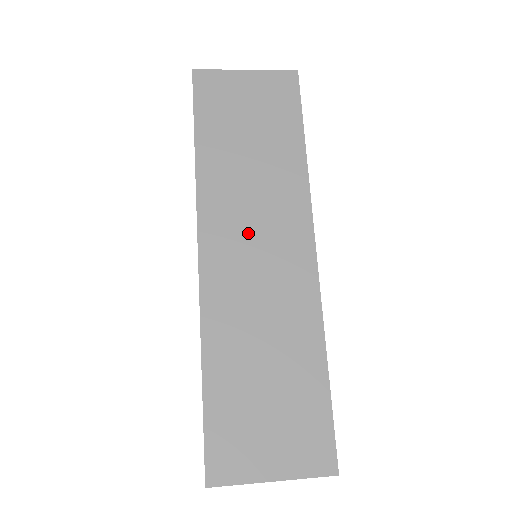
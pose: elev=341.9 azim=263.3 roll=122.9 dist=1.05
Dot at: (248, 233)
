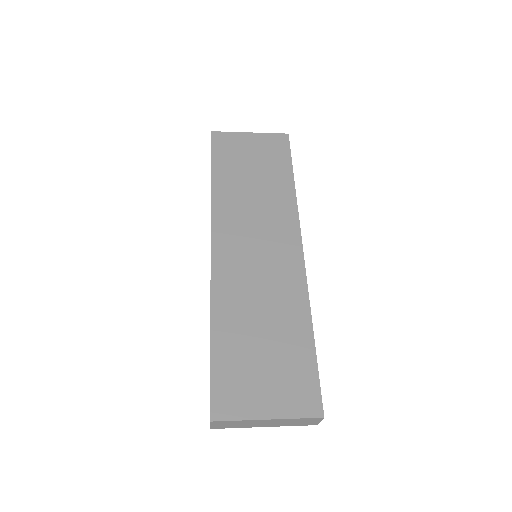
Dot at: (250, 236)
